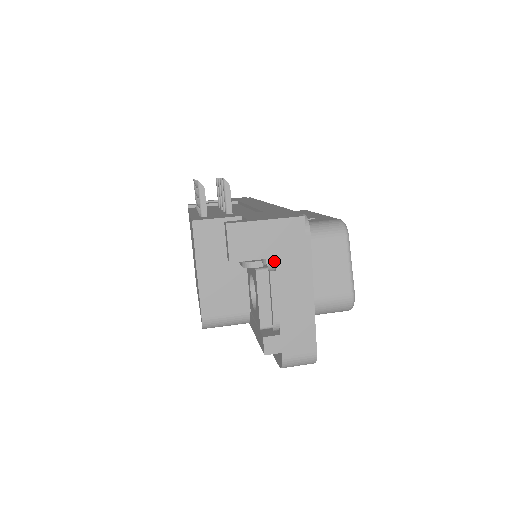
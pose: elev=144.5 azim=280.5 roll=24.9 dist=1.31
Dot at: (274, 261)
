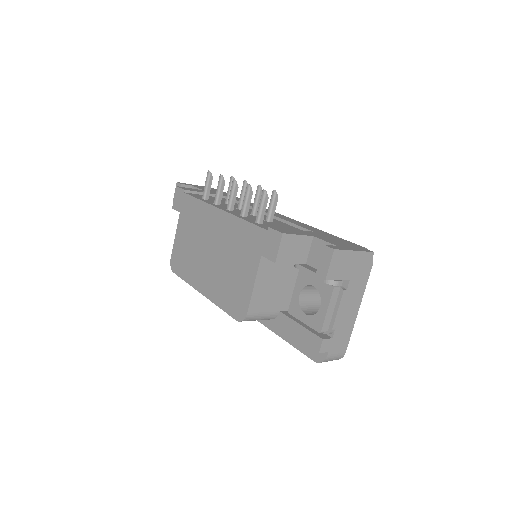
Dot at: (346, 282)
